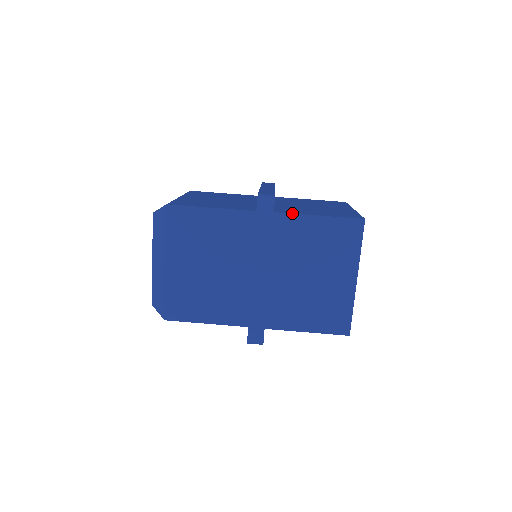
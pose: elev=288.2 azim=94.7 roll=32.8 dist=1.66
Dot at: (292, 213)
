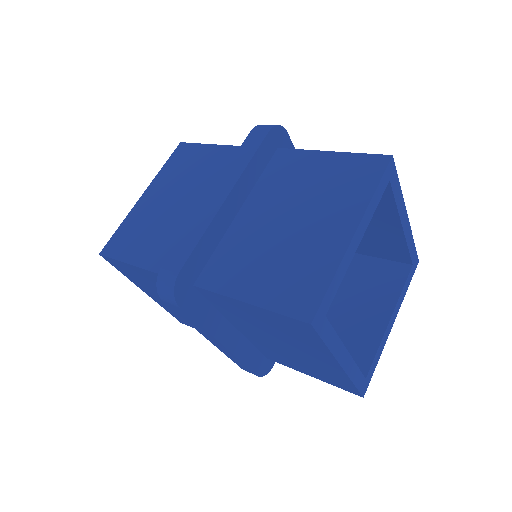
Dot at: (298, 149)
